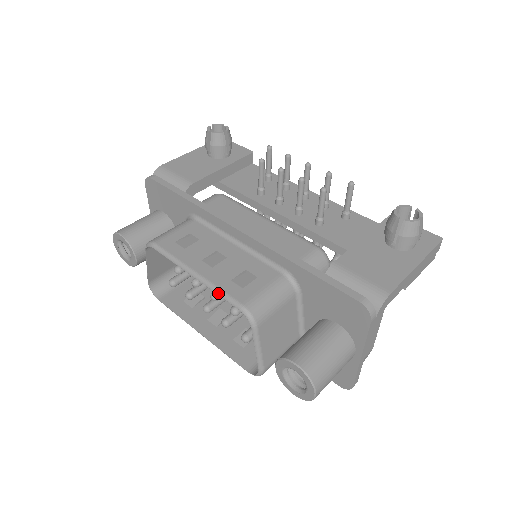
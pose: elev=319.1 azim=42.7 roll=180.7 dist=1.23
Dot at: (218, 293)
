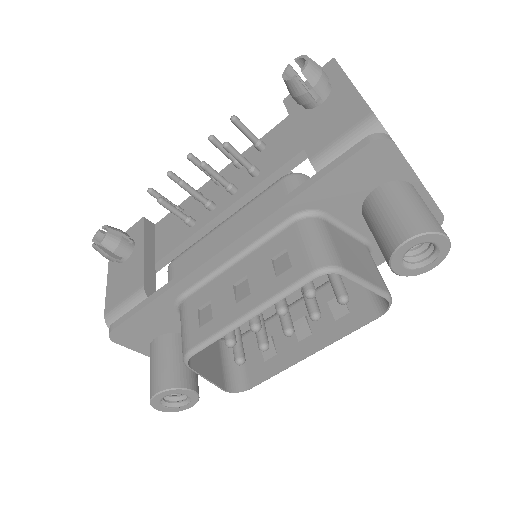
Dot at: (284, 296)
